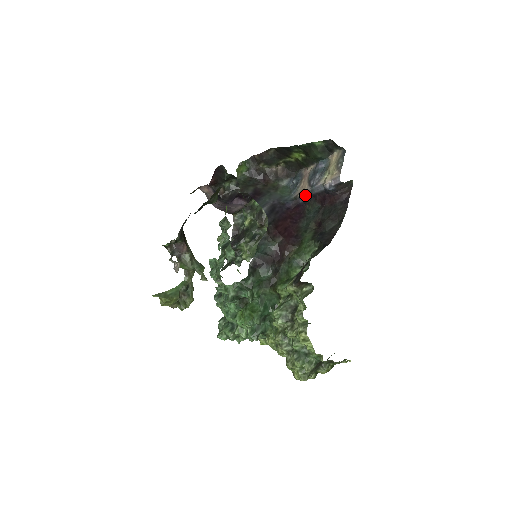
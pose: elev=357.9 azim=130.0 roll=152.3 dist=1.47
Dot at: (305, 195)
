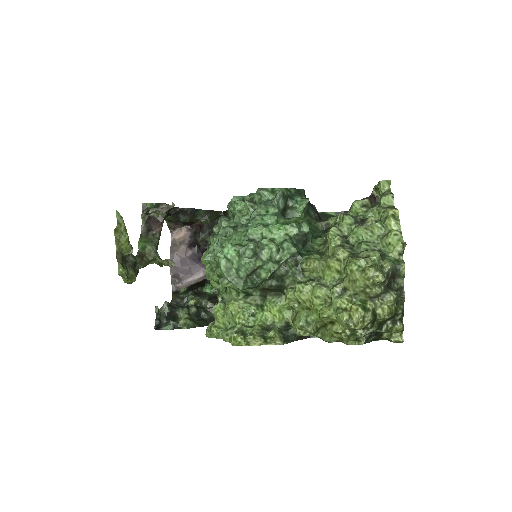
Dot at: occluded
